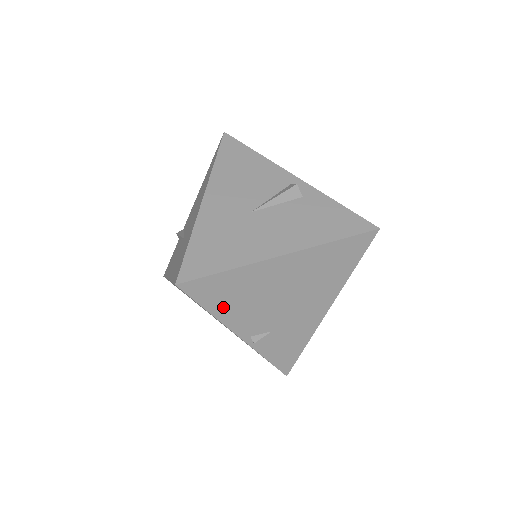
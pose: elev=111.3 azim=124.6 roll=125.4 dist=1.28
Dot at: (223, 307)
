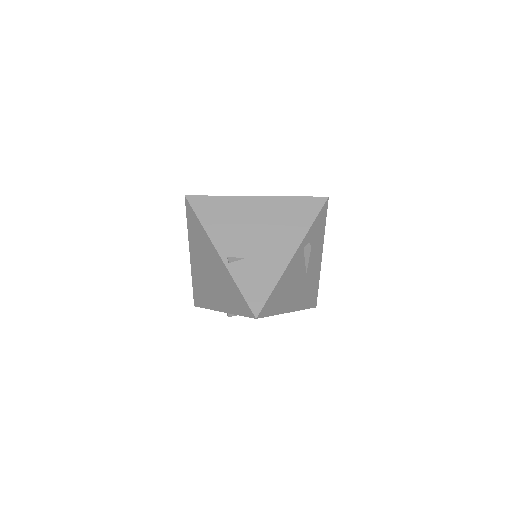
Dot at: (211, 222)
